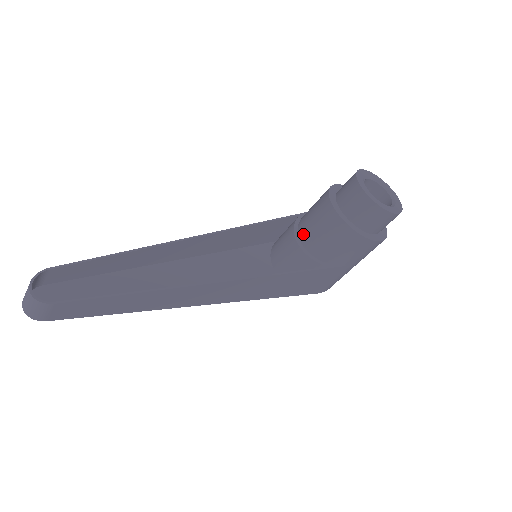
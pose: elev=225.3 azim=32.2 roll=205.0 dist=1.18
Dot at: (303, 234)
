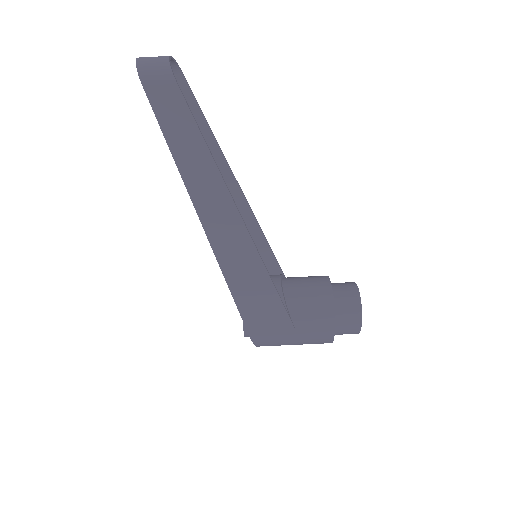
Dot at: (289, 282)
